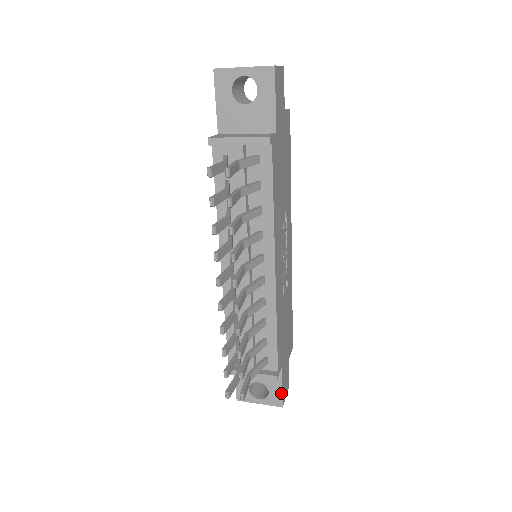
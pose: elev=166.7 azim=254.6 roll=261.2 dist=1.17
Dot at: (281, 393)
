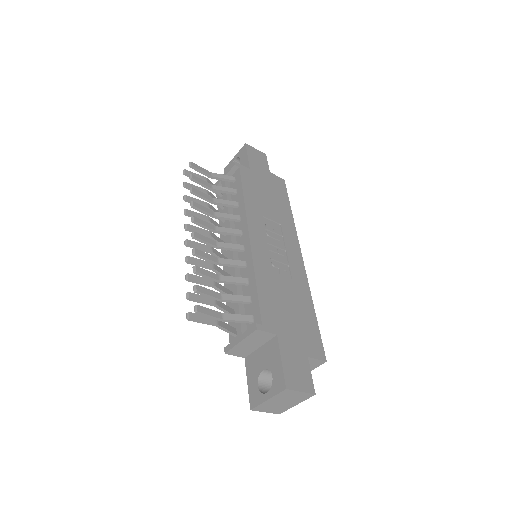
Dot at: (282, 369)
